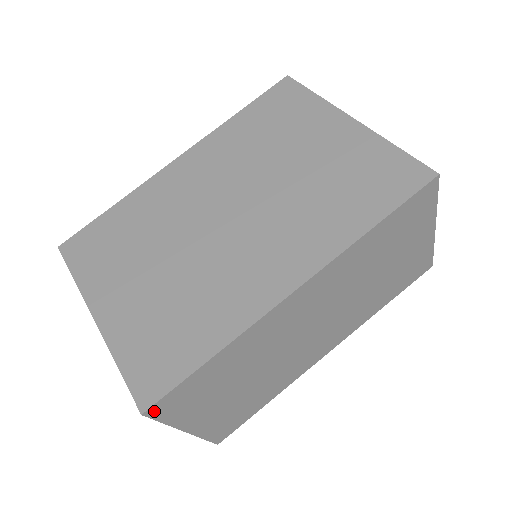
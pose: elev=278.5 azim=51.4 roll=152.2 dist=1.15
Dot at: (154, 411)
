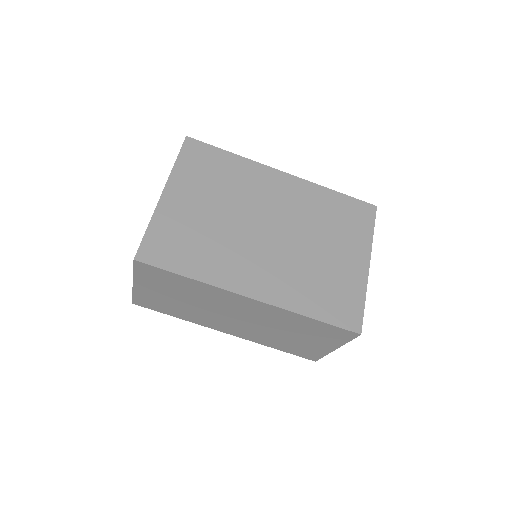
Dot at: (139, 264)
